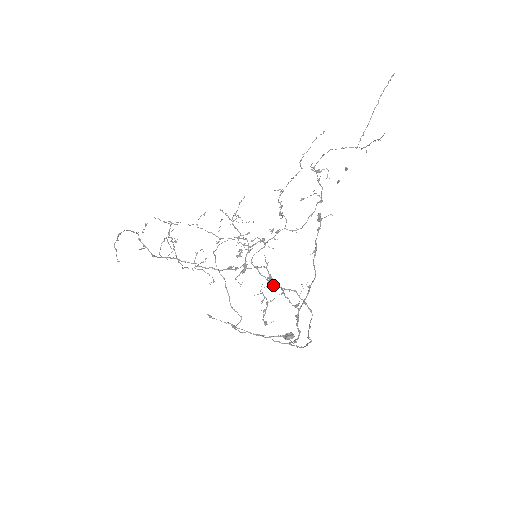
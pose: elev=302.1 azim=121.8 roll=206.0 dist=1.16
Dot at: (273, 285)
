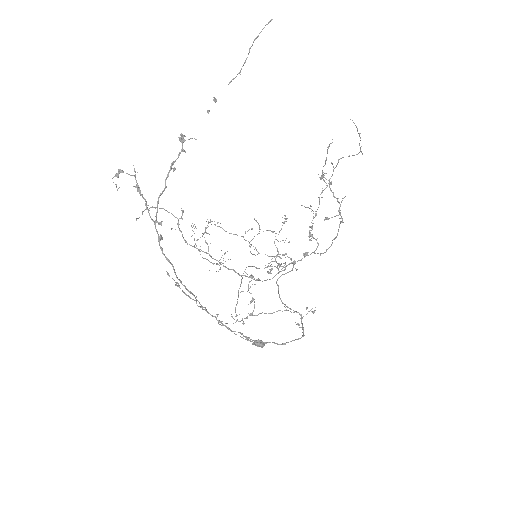
Dot at: (283, 303)
